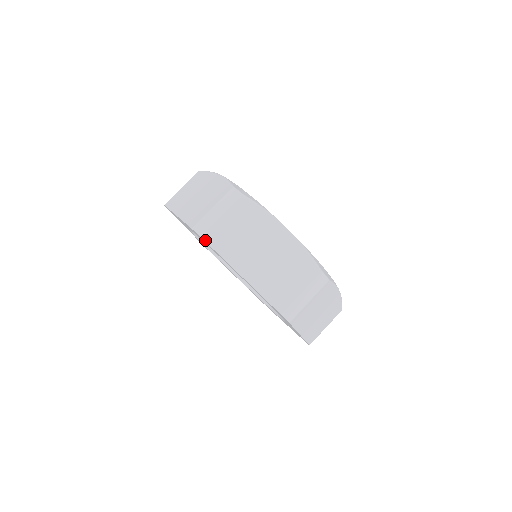
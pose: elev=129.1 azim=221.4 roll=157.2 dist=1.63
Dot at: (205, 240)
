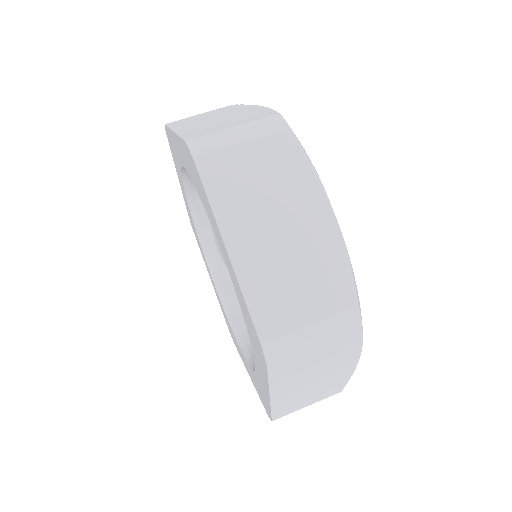
Dot at: (166, 124)
